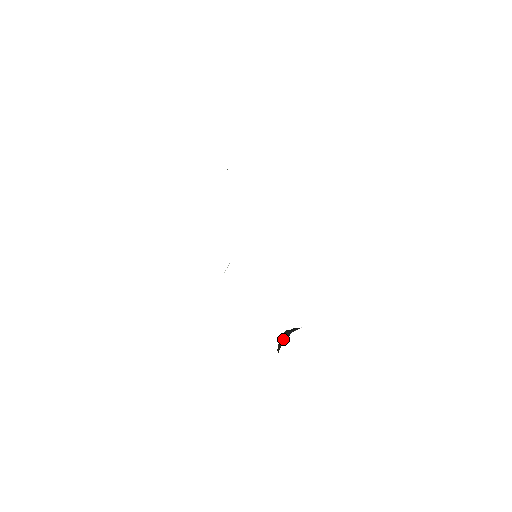
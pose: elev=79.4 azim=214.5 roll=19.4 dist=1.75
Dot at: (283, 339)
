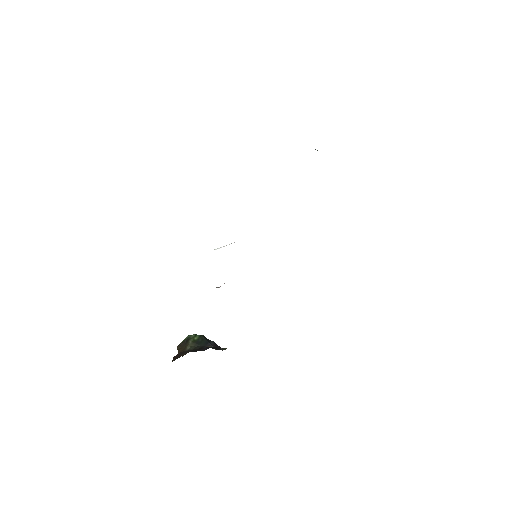
Dot at: (195, 344)
